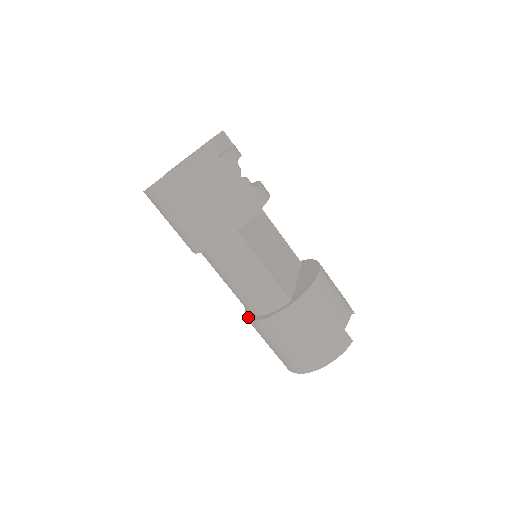
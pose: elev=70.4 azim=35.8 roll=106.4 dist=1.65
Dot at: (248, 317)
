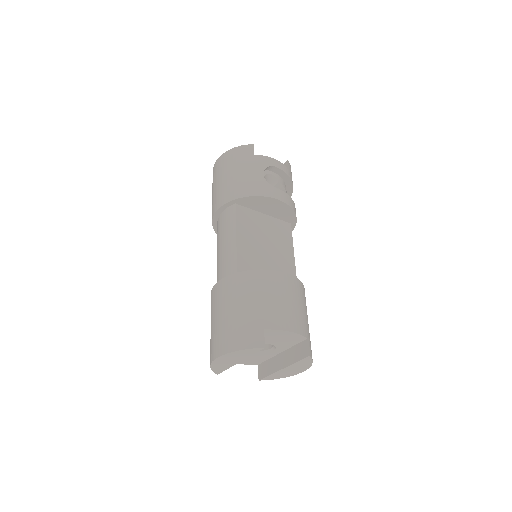
Dot at: occluded
